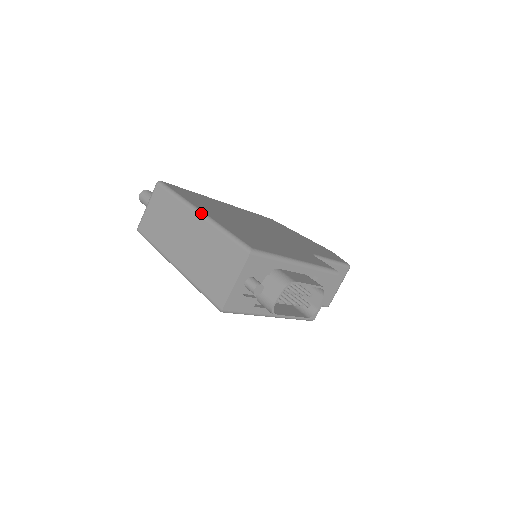
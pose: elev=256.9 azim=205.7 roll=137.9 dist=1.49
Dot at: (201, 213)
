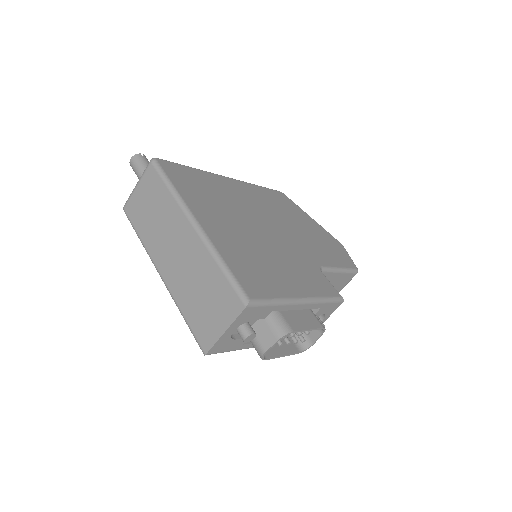
Dot at: (197, 227)
